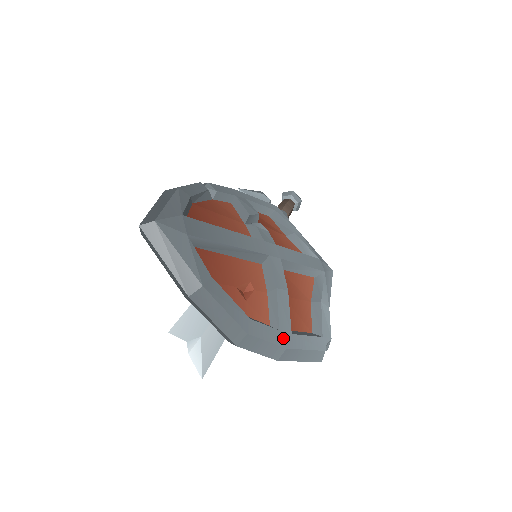
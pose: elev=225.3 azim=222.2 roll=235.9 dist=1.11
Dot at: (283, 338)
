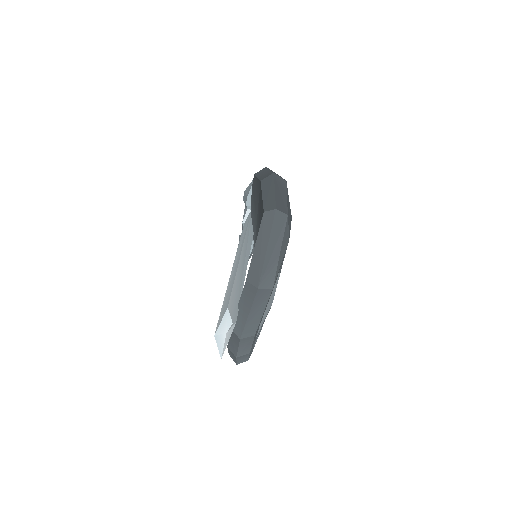
Dot at: (253, 344)
